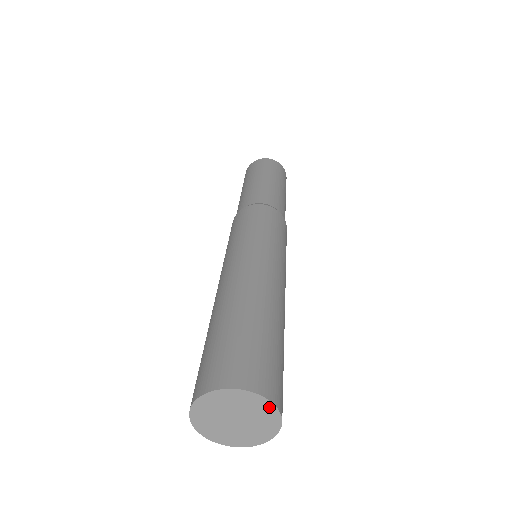
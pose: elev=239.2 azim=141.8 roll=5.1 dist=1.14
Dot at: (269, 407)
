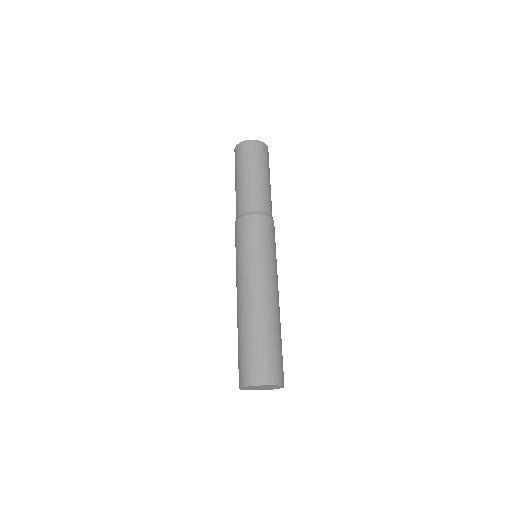
Dot at: (262, 386)
